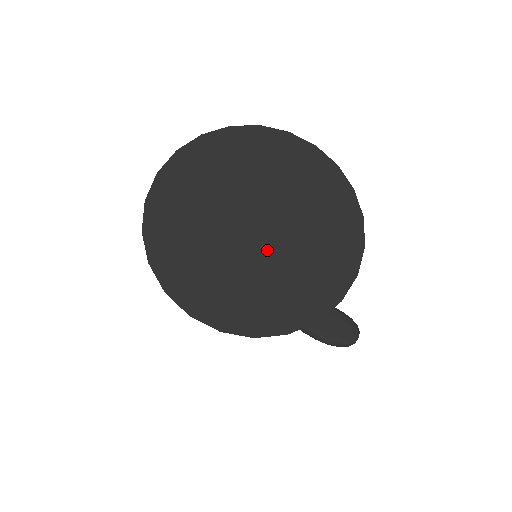
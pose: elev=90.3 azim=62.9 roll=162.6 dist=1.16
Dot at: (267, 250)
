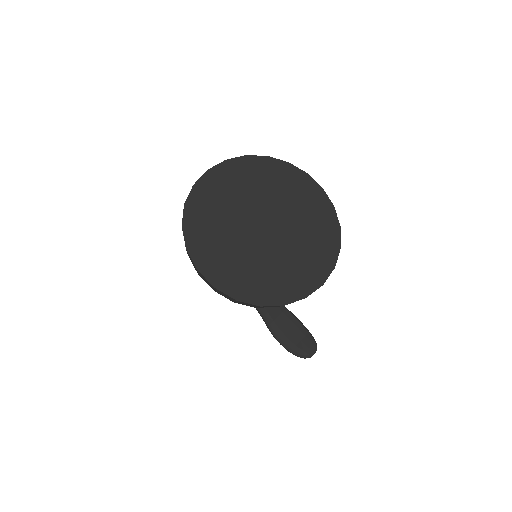
Dot at: (265, 246)
